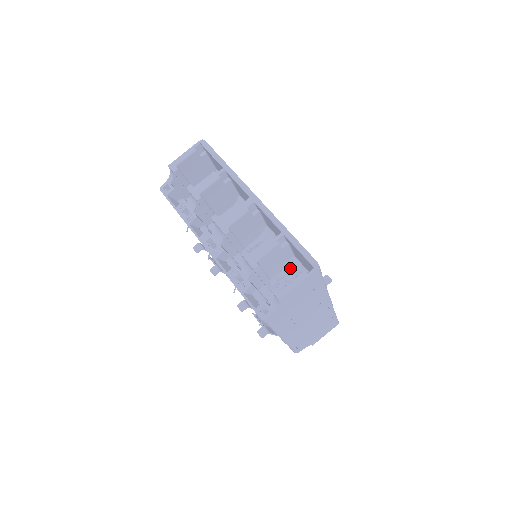
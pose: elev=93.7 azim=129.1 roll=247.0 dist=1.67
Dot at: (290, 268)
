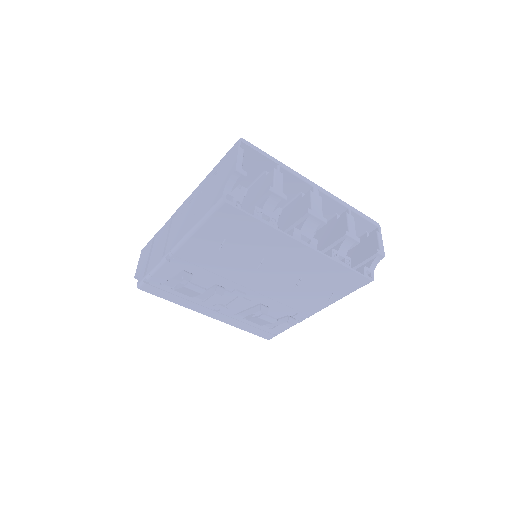
Dot at: occluded
